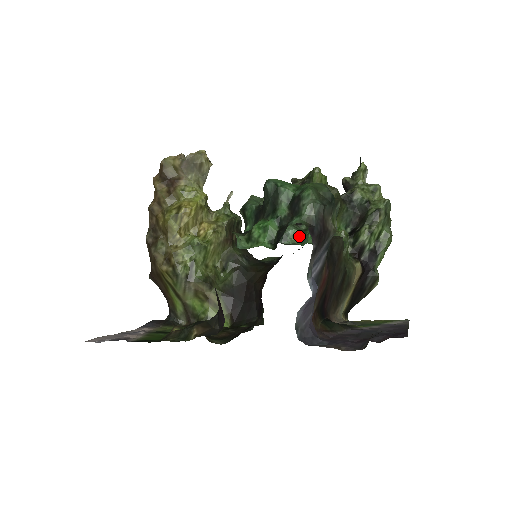
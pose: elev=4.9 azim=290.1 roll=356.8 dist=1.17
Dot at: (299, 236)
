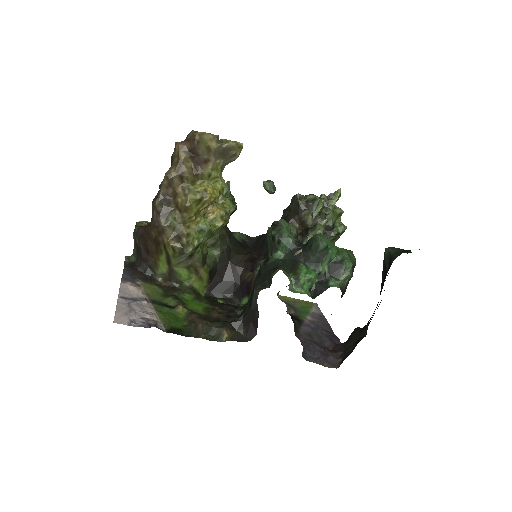
Dot at: occluded
